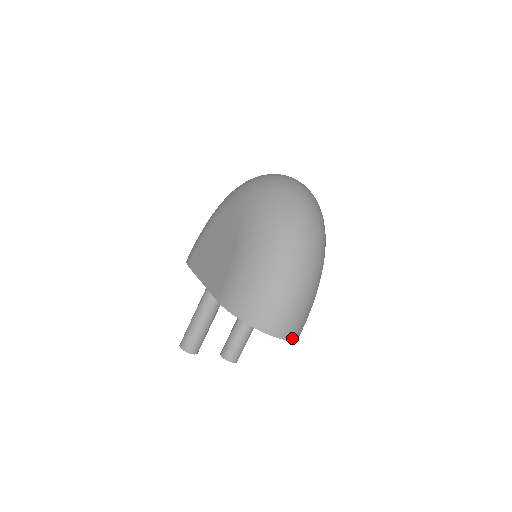
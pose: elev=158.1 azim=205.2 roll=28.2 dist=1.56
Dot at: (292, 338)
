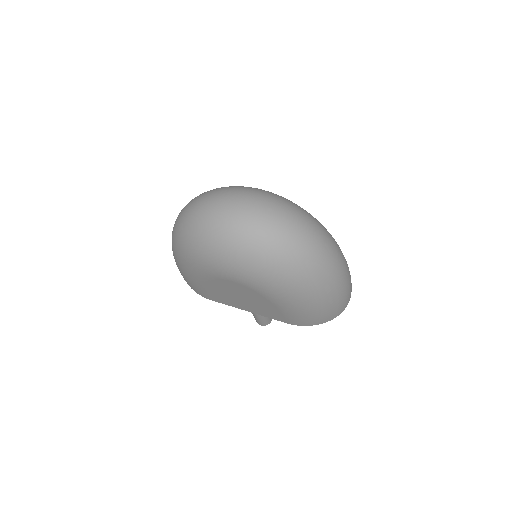
Dot at: occluded
